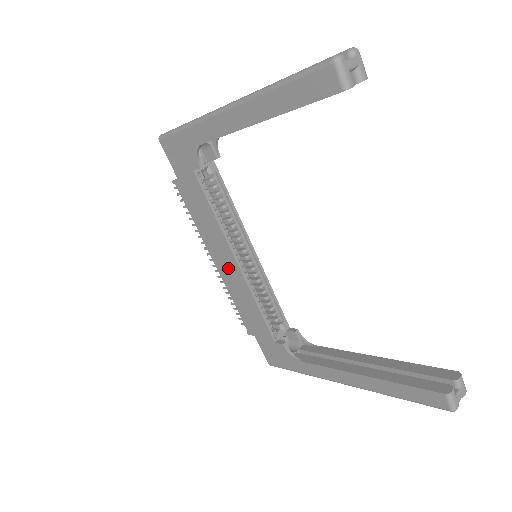
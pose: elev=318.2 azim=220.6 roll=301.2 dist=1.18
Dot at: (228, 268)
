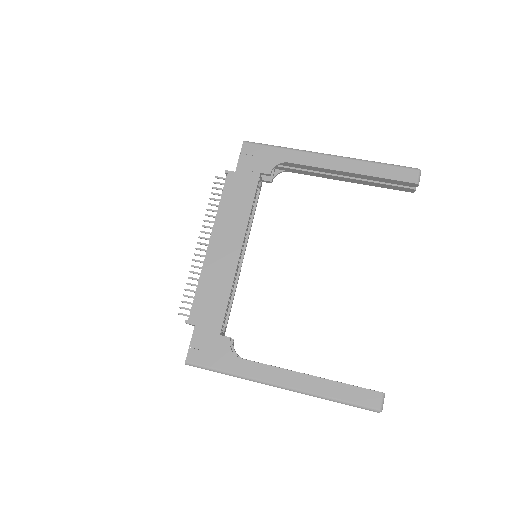
Dot at: (224, 252)
